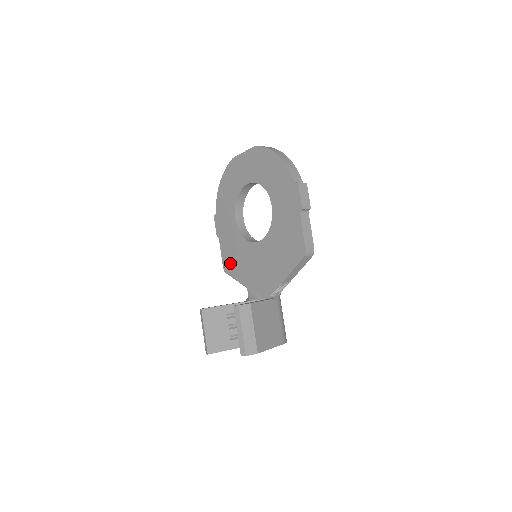
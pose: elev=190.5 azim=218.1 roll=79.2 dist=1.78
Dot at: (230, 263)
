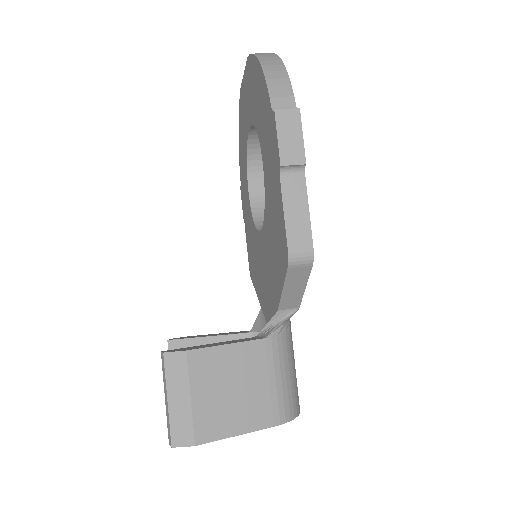
Dot at: (251, 263)
